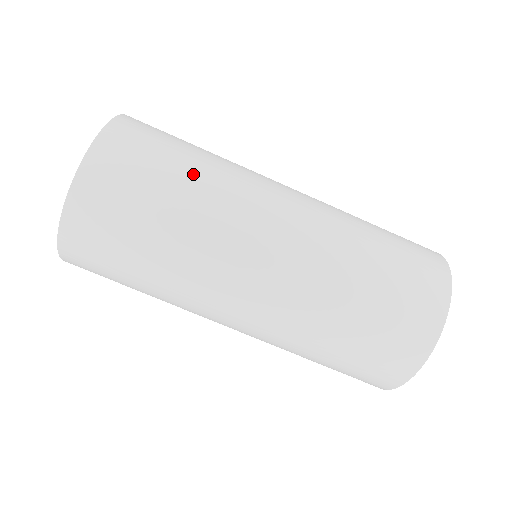
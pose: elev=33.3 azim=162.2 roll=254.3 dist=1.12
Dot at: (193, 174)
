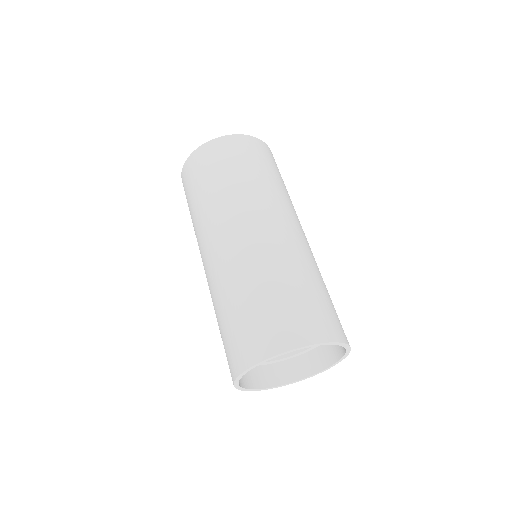
Dot at: (274, 179)
